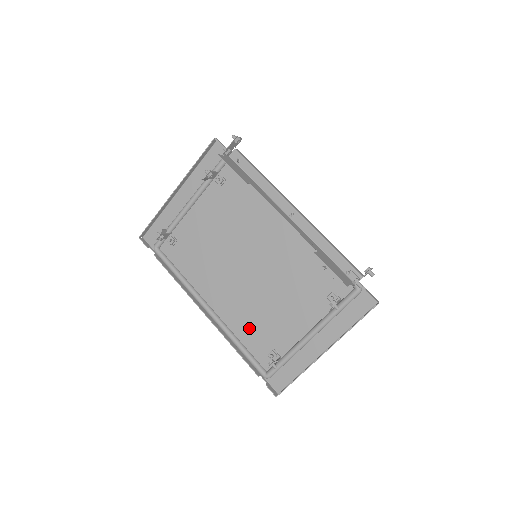
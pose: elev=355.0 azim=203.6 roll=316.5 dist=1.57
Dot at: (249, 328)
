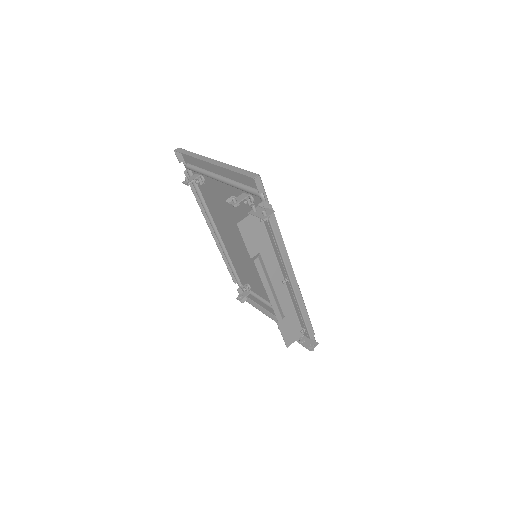
Dot at: (239, 265)
